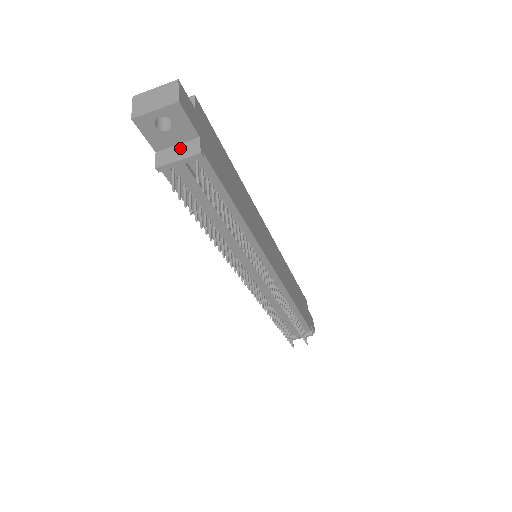
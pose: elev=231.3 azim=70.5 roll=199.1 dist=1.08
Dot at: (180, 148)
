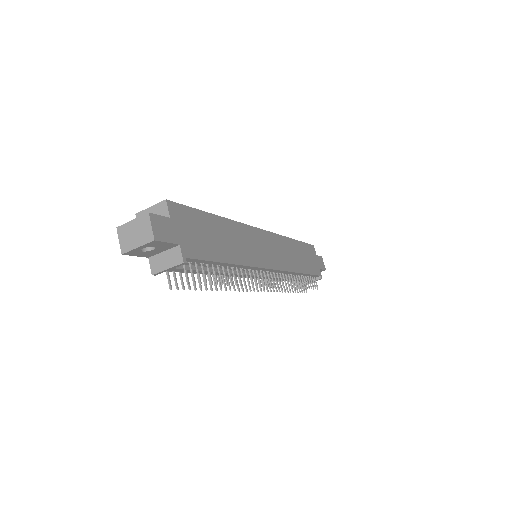
Dot at: (166, 256)
